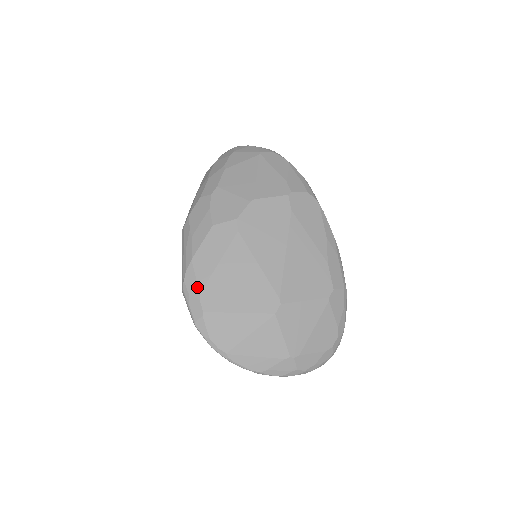
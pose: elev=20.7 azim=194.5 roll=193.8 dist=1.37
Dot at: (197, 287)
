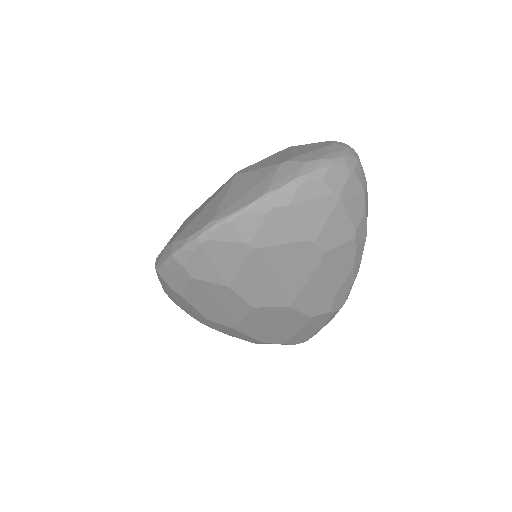
Dot at: (163, 250)
